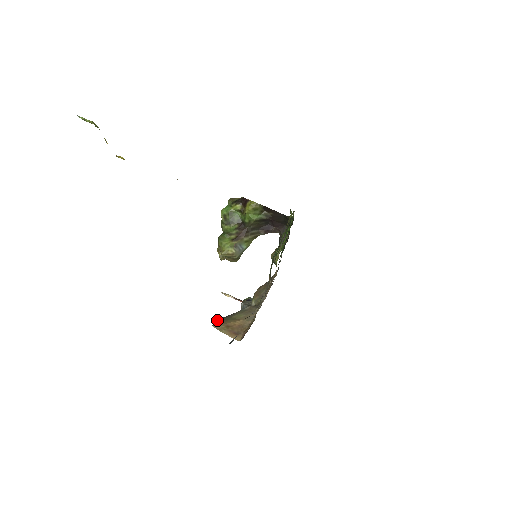
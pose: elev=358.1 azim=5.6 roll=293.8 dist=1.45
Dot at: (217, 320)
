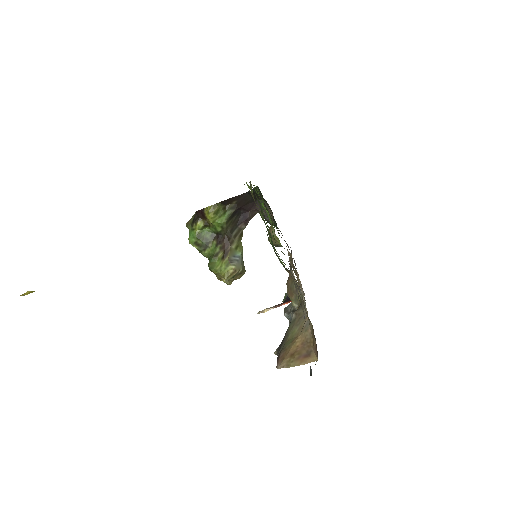
Dot at: occluded
